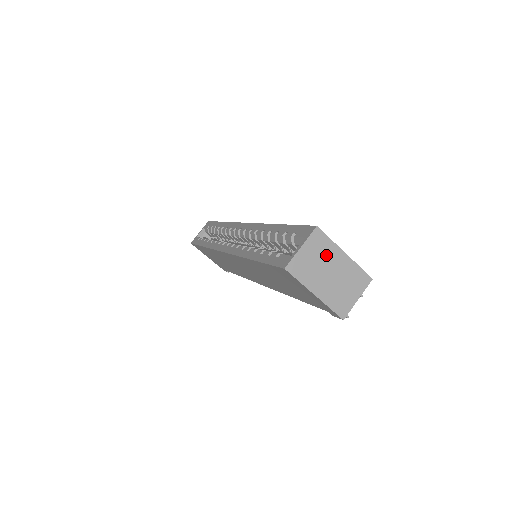
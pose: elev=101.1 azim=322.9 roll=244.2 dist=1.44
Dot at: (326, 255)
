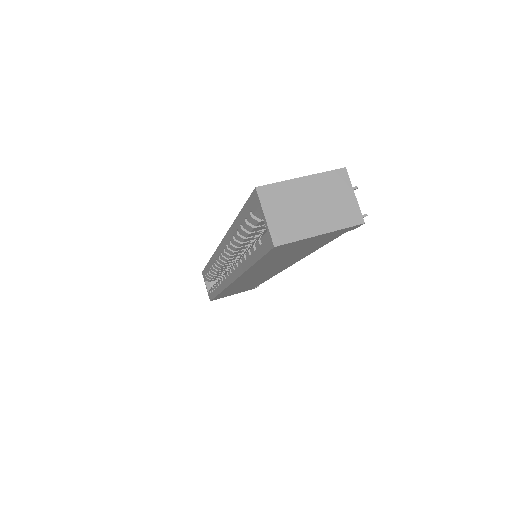
Dot at: (290, 197)
